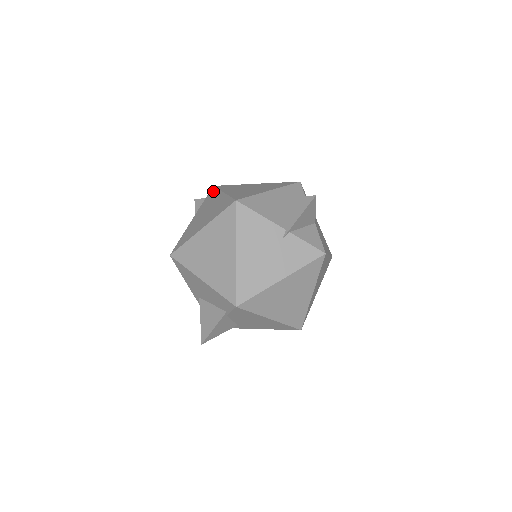
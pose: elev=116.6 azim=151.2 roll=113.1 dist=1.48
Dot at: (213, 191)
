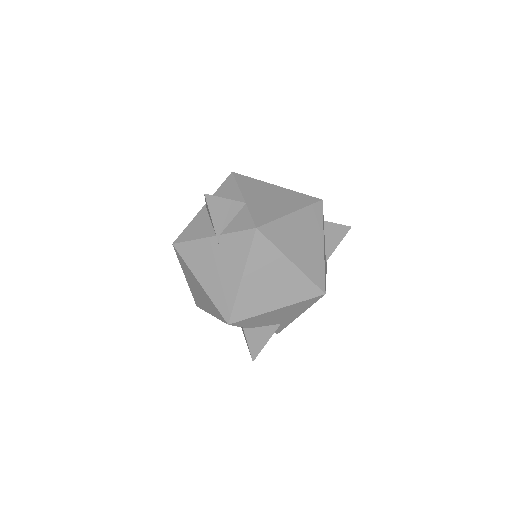
Dot at: occluded
